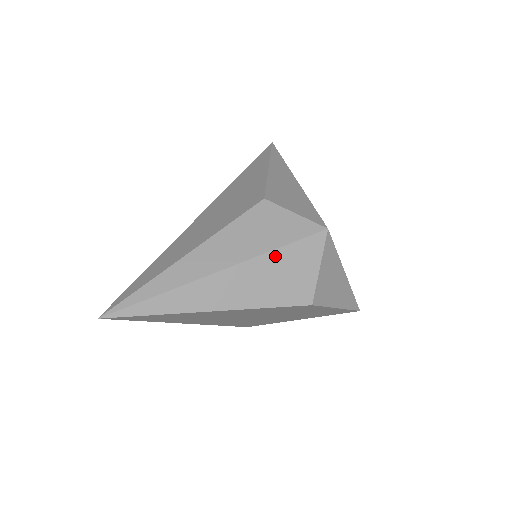
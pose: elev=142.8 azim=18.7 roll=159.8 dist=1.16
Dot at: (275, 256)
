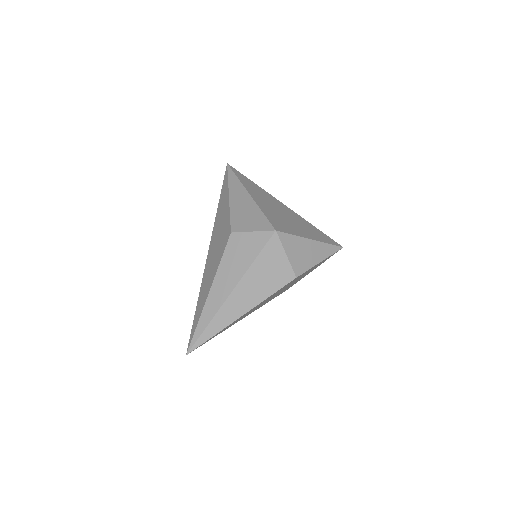
Dot at: (255, 266)
